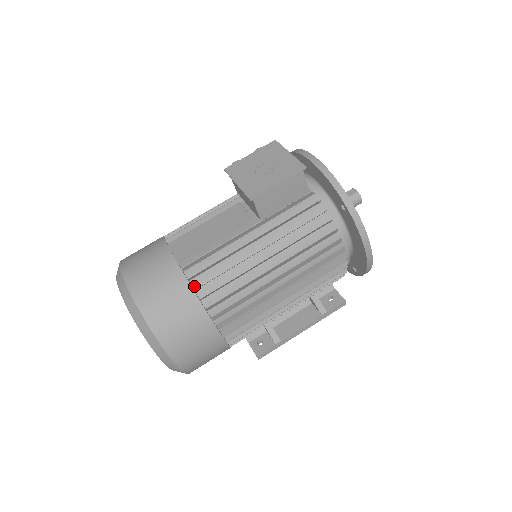
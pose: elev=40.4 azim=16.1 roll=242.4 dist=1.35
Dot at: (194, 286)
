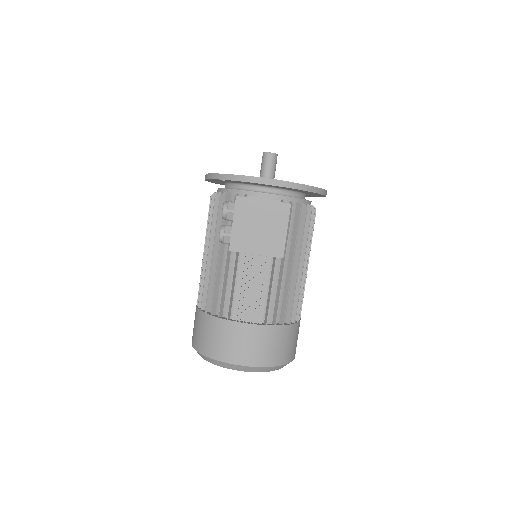
Dot at: (278, 322)
